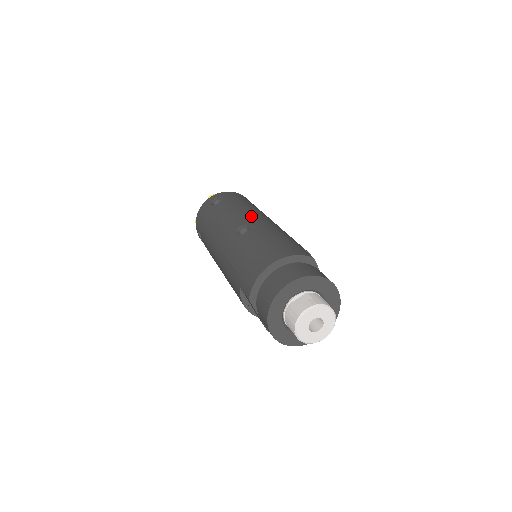
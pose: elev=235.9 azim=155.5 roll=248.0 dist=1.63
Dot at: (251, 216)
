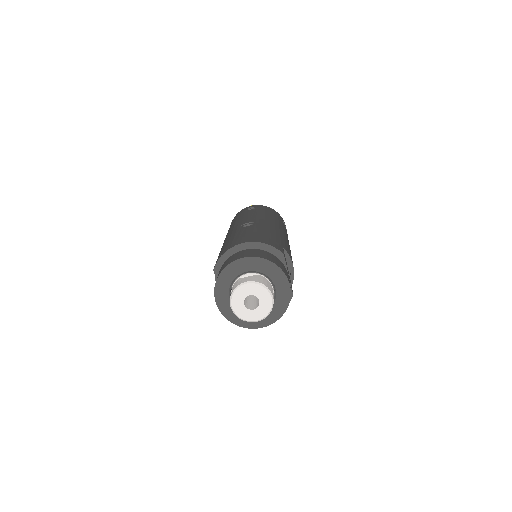
Dot at: (264, 220)
